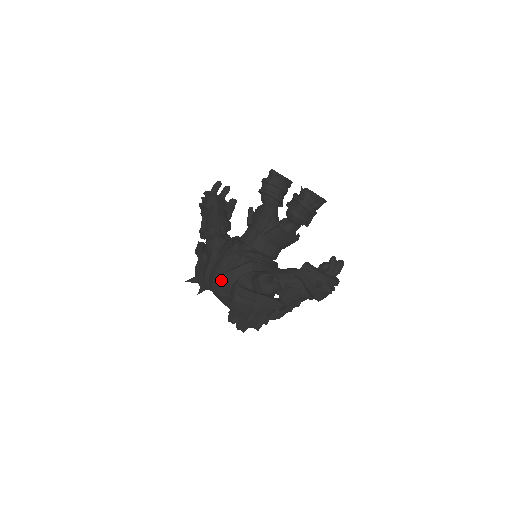
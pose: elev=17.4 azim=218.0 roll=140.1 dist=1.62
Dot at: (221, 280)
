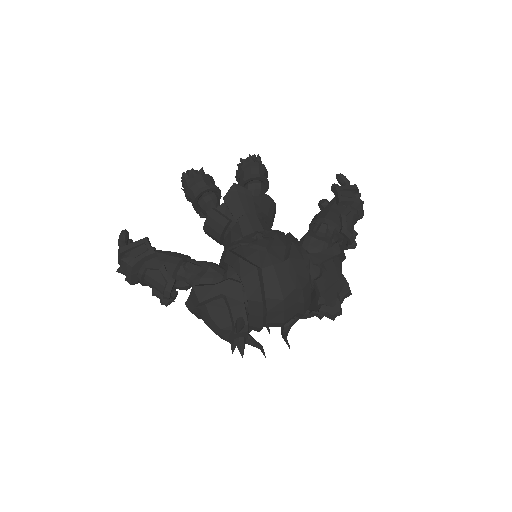
Dot at: (293, 266)
